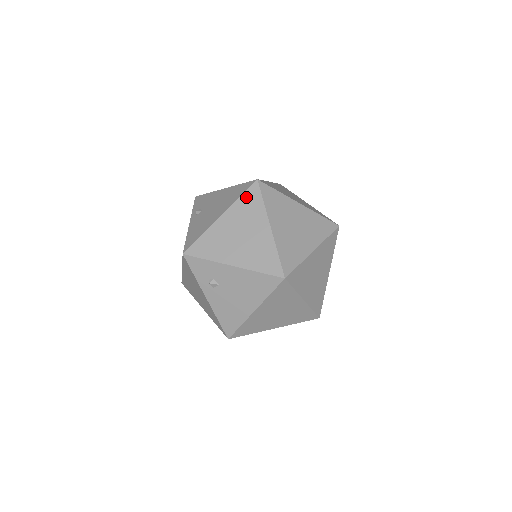
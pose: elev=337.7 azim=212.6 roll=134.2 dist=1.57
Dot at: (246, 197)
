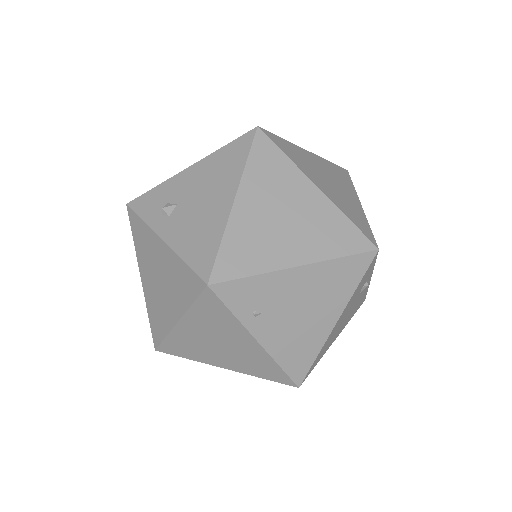
Dot at: occluded
